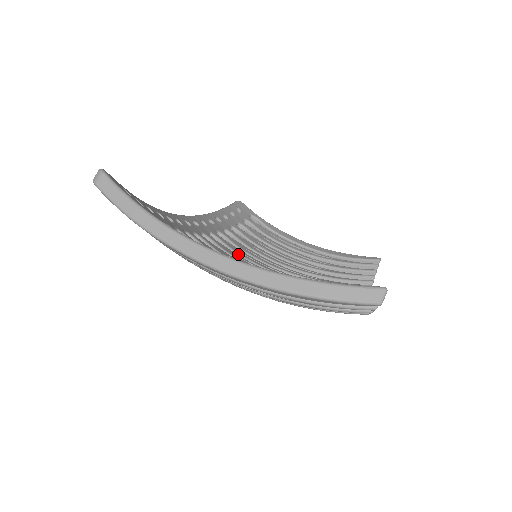
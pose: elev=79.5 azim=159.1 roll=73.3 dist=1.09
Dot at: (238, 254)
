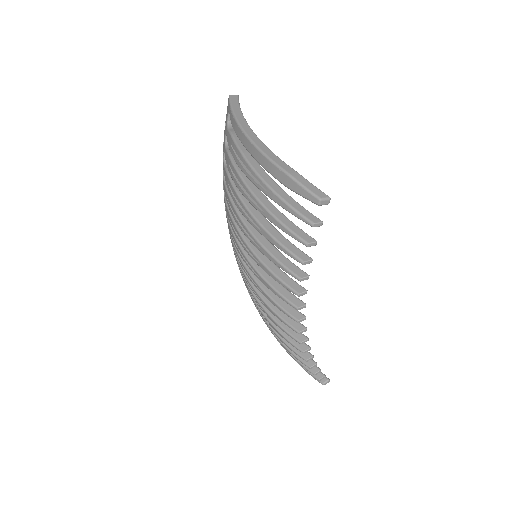
Dot at: occluded
